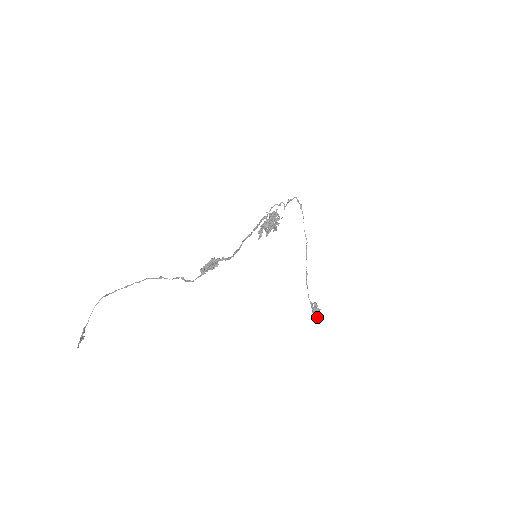
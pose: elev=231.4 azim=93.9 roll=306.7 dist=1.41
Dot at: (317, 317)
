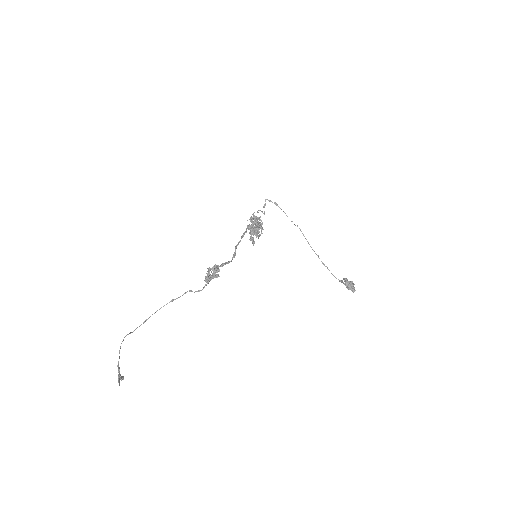
Dot at: (354, 290)
